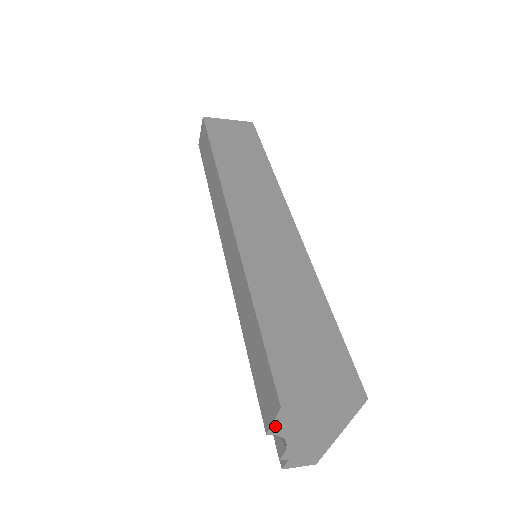
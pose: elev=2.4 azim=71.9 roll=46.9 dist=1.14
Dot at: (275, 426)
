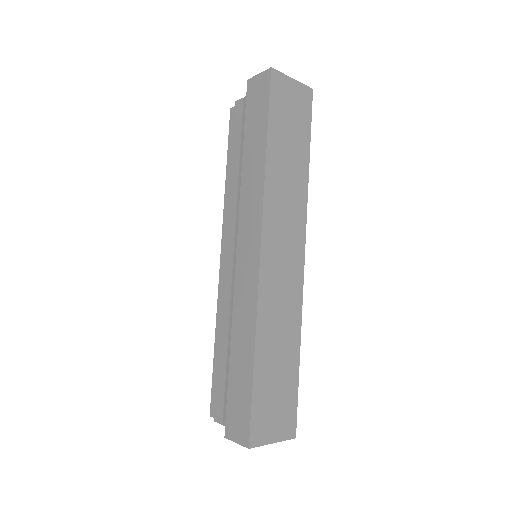
Dot at: (234, 440)
